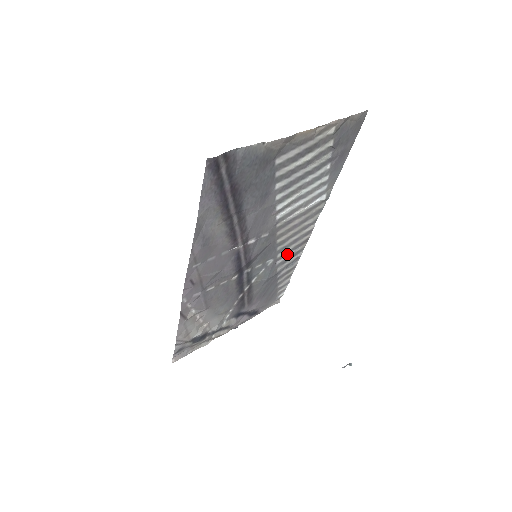
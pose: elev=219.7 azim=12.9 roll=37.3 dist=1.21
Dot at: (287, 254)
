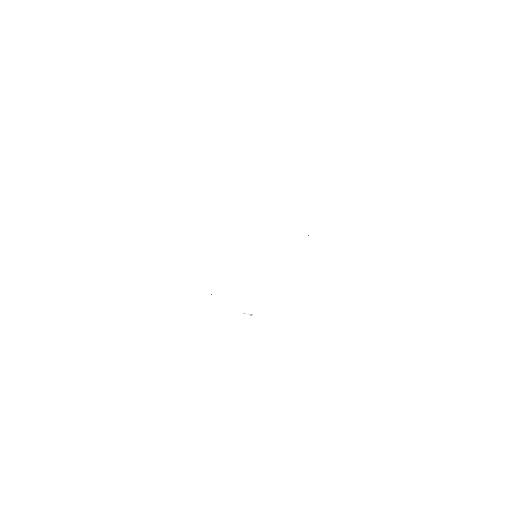
Dot at: occluded
